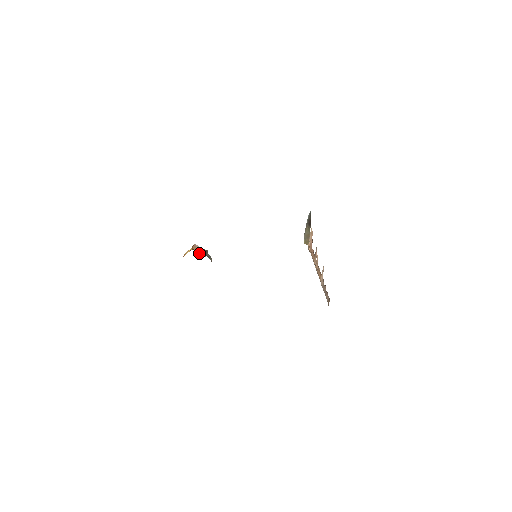
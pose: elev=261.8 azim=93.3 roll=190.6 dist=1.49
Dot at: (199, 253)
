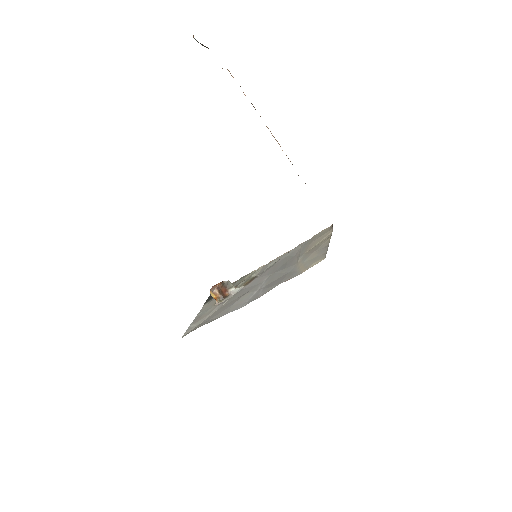
Dot at: (223, 295)
